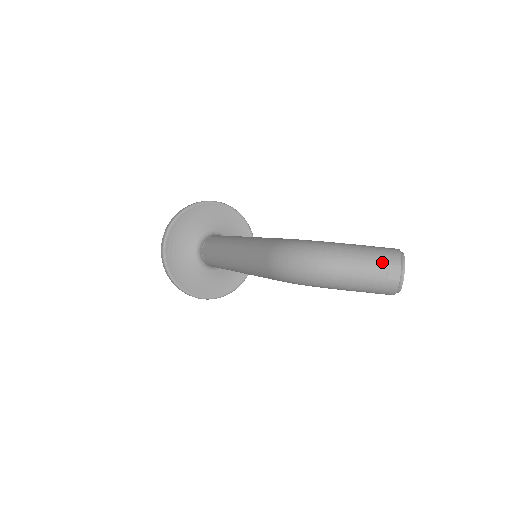
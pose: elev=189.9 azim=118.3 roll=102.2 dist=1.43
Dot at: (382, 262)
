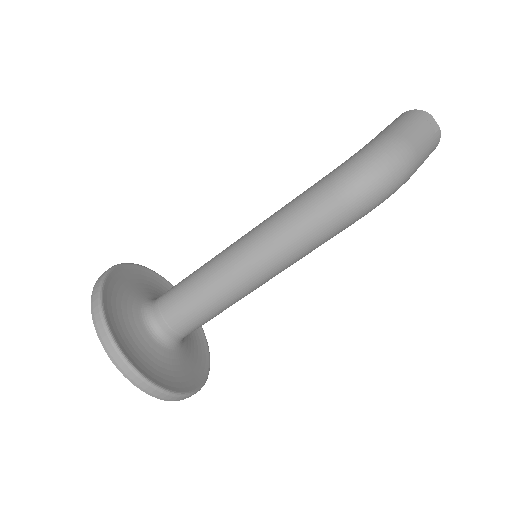
Dot at: (423, 121)
